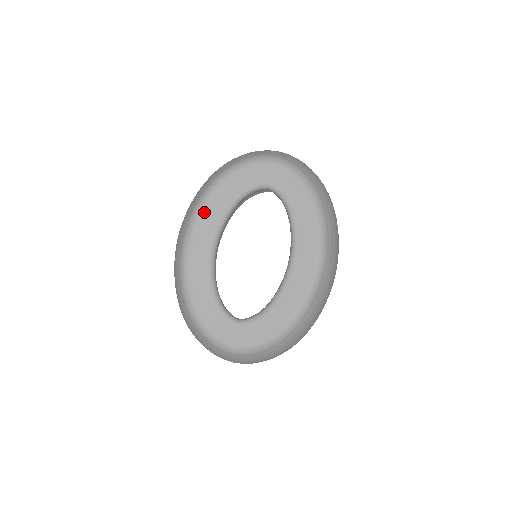
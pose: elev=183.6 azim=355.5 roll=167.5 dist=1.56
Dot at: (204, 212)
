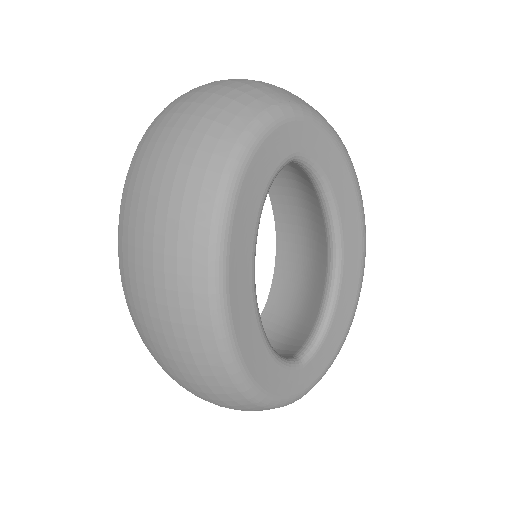
Dot at: (232, 244)
